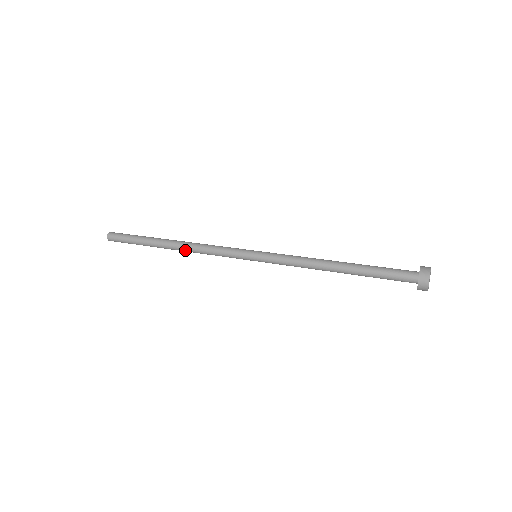
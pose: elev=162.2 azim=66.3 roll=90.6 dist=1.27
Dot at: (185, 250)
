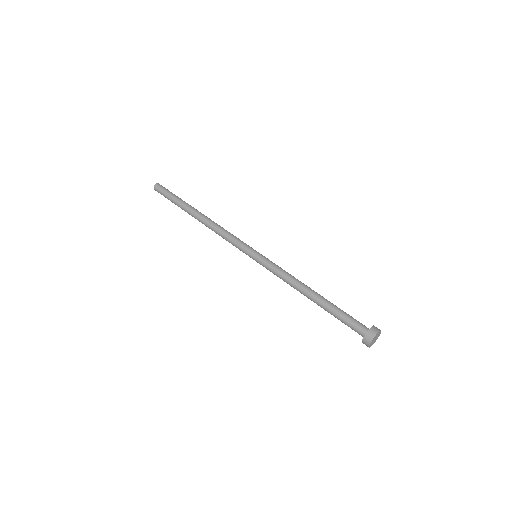
Dot at: occluded
